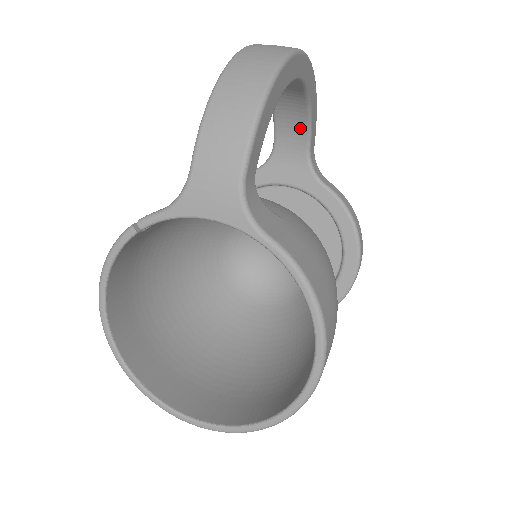
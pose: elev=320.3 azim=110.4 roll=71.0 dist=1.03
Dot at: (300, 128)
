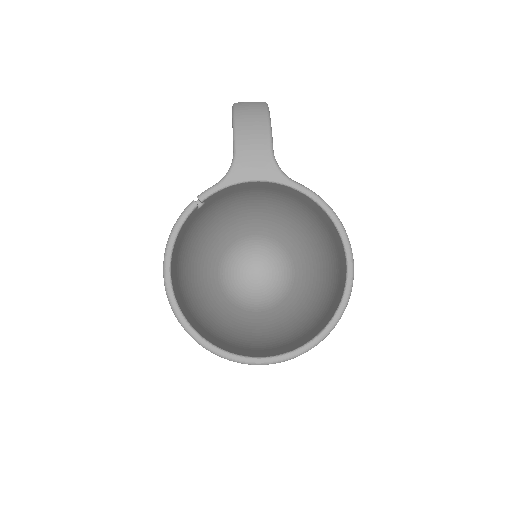
Dot at: occluded
